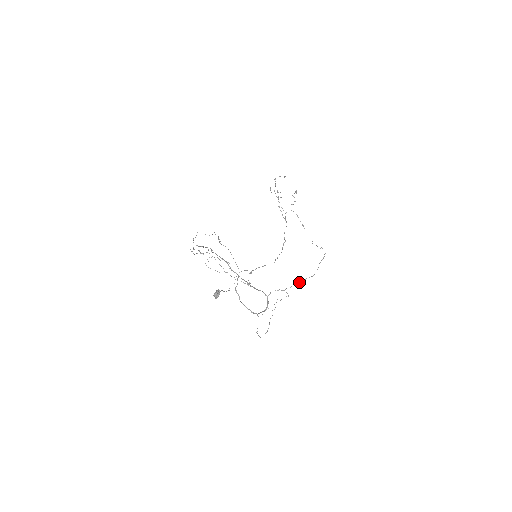
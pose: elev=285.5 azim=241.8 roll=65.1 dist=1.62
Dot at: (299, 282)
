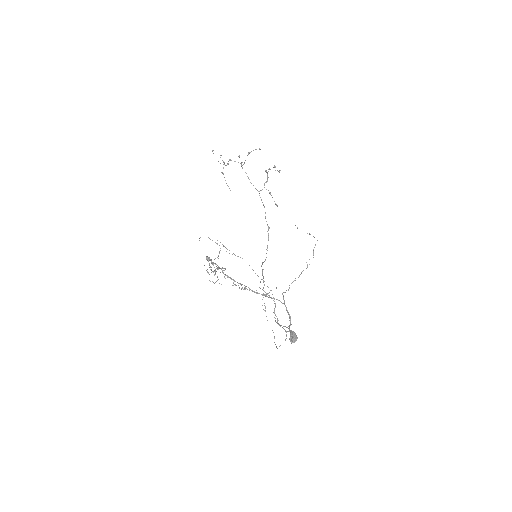
Dot at: occluded
